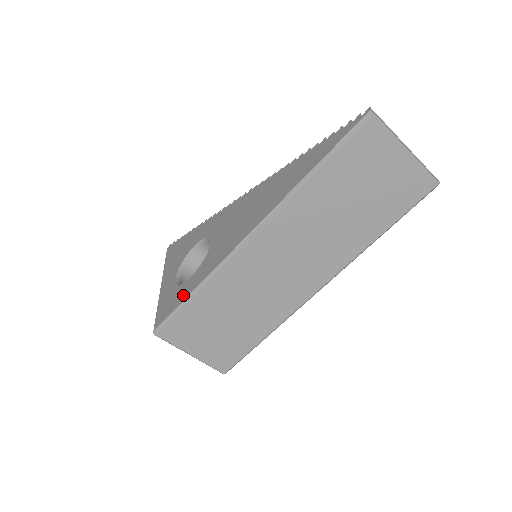
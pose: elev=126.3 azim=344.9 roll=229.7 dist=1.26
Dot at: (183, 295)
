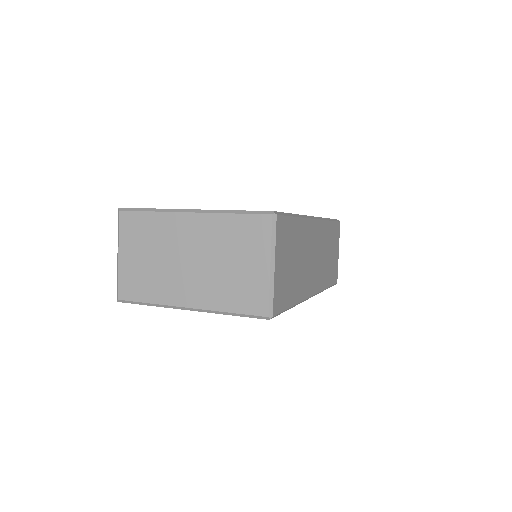
Dot at: occluded
